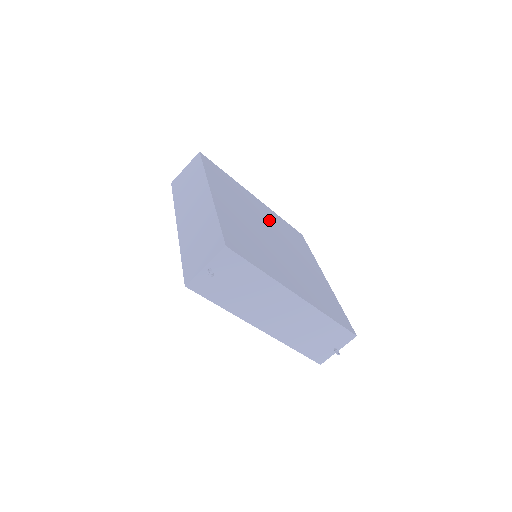
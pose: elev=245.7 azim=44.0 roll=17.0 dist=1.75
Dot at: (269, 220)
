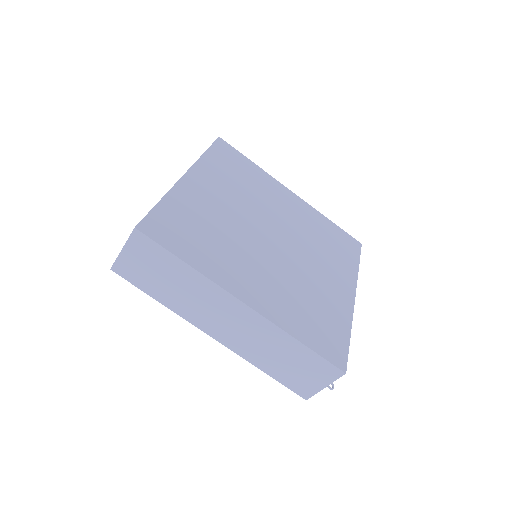
Dot at: (232, 201)
